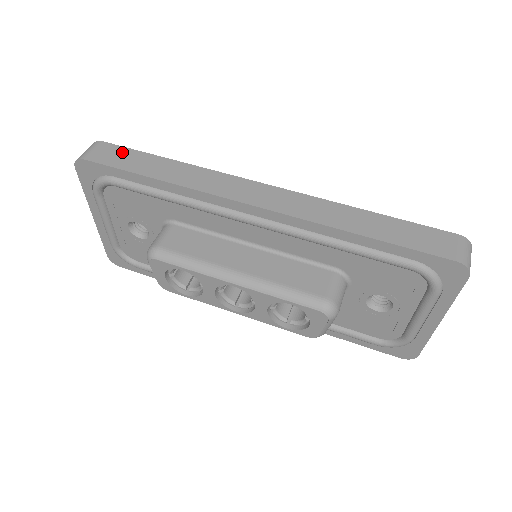
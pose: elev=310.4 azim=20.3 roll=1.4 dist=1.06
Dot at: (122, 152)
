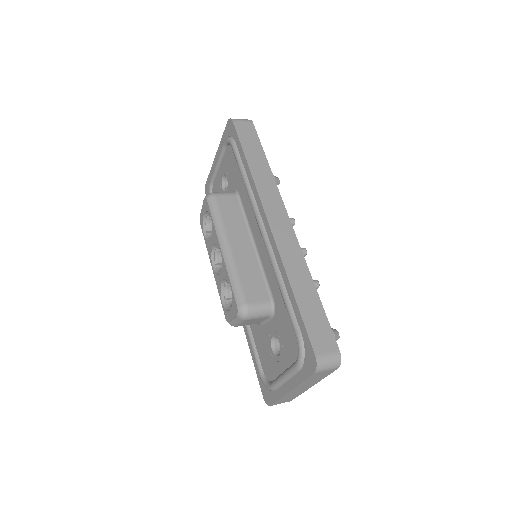
Dot at: (253, 136)
